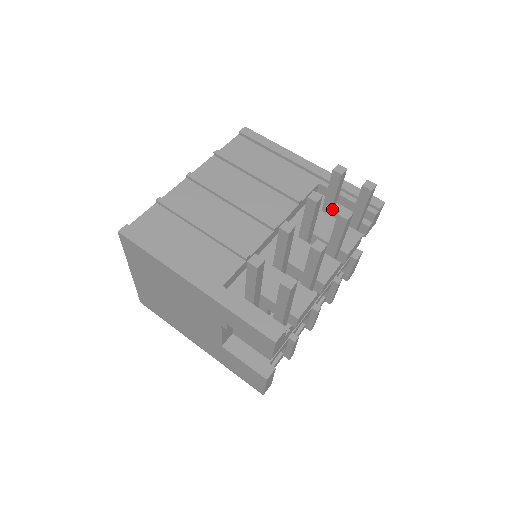
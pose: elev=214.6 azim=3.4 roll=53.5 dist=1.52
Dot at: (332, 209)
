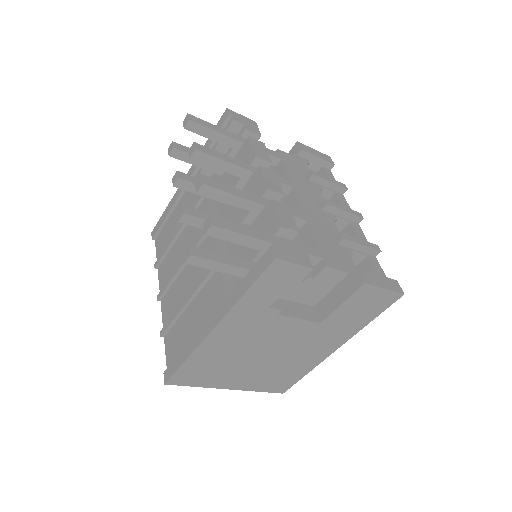
Dot at: occluded
